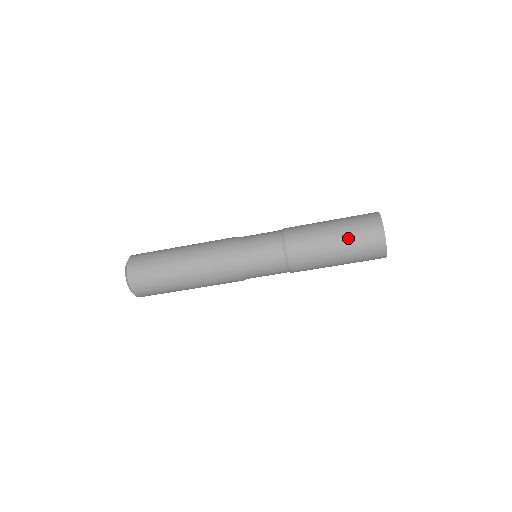
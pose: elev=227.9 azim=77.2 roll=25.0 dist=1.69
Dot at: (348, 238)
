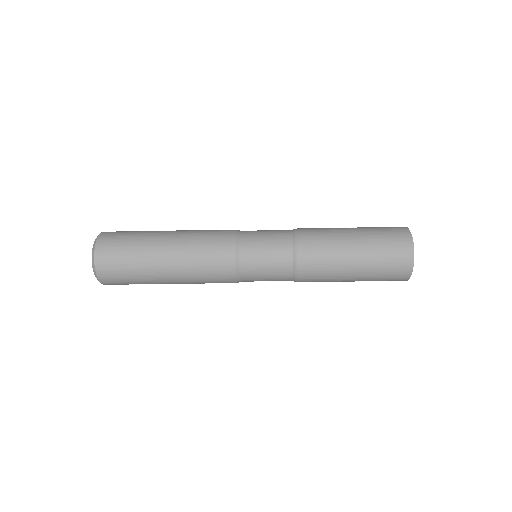
Dot at: (370, 273)
